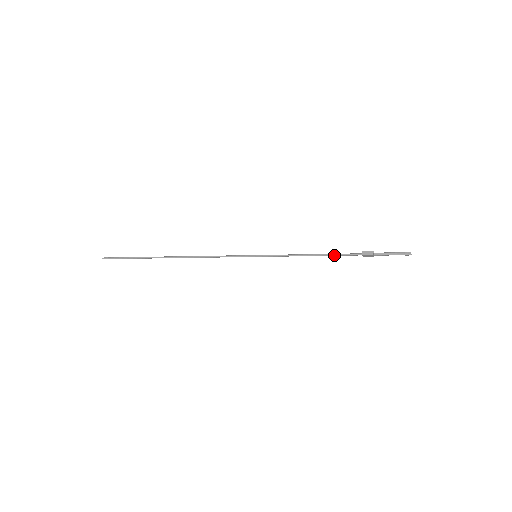
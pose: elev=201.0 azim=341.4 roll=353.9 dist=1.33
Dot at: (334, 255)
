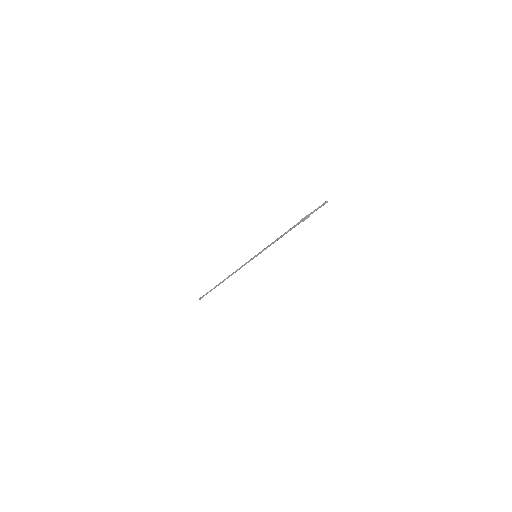
Dot at: occluded
